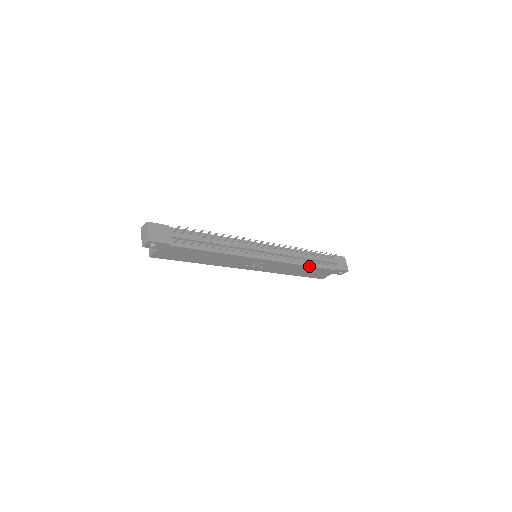
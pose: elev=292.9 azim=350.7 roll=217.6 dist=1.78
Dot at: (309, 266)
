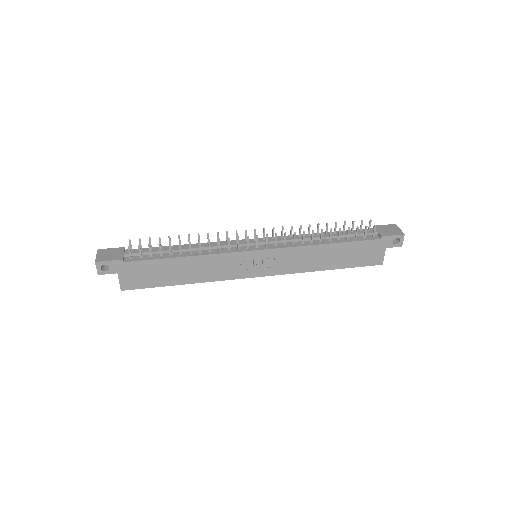
Dot at: (333, 243)
